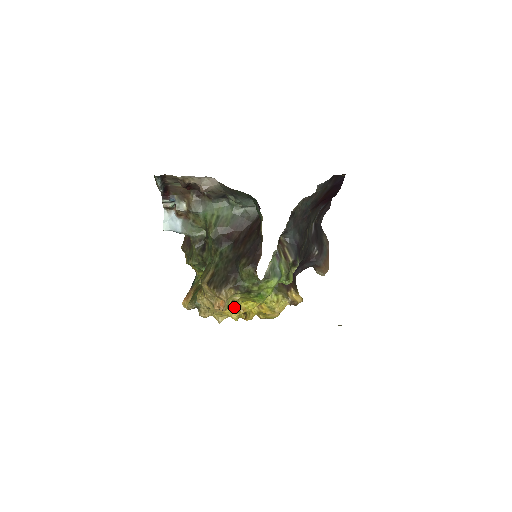
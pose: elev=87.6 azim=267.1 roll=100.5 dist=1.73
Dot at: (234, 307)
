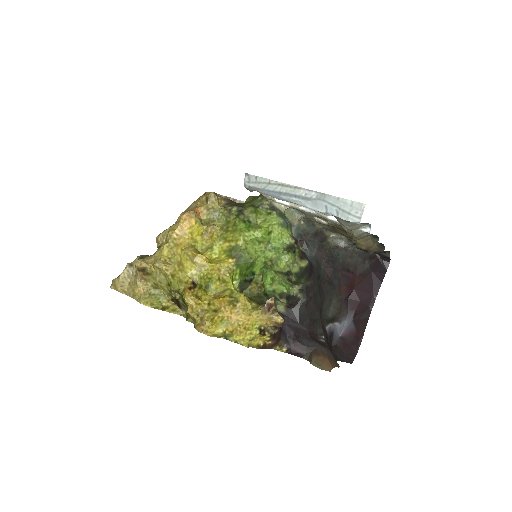
Dot at: (196, 249)
